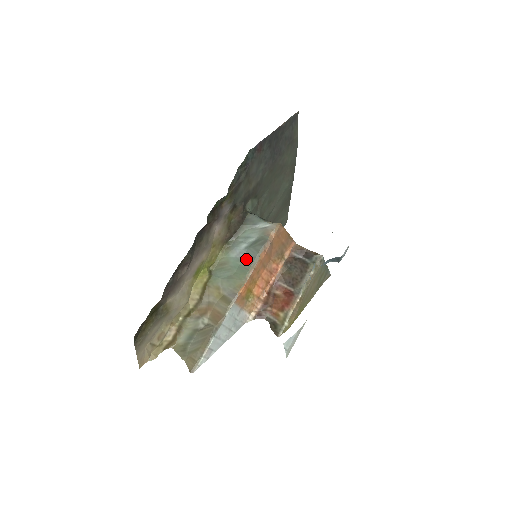
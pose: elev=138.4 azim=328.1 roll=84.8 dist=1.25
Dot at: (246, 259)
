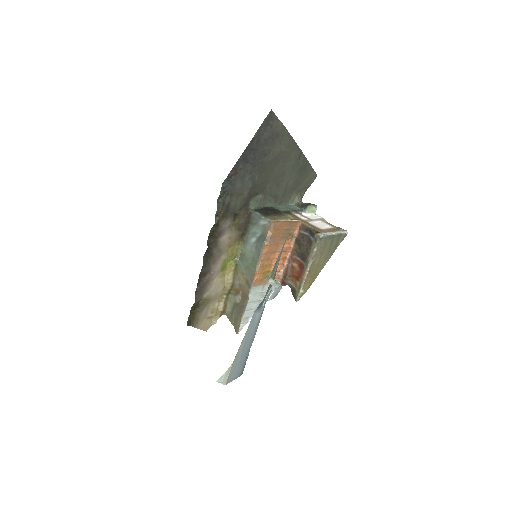
Dot at: (256, 252)
